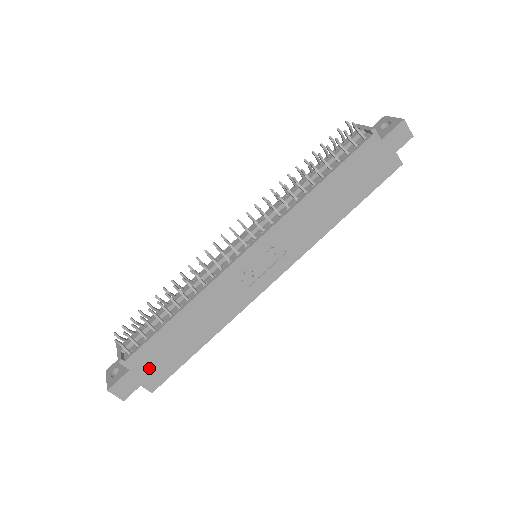
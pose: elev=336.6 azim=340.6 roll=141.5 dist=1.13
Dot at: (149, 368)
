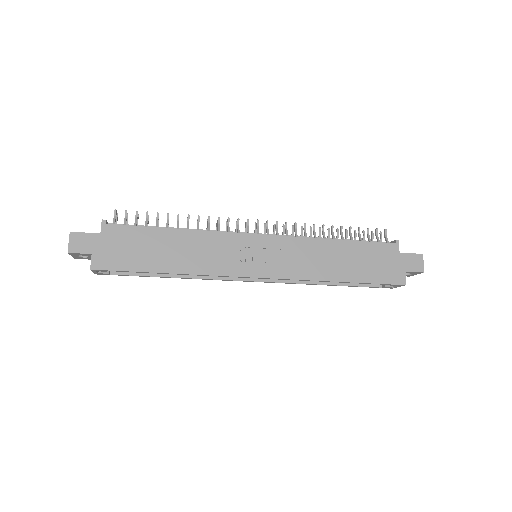
Dot at: (112, 247)
